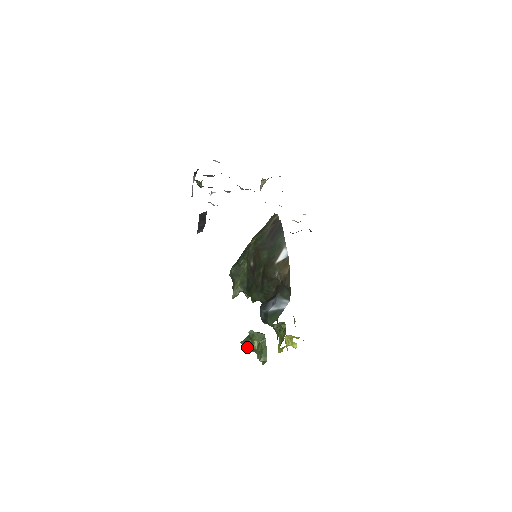
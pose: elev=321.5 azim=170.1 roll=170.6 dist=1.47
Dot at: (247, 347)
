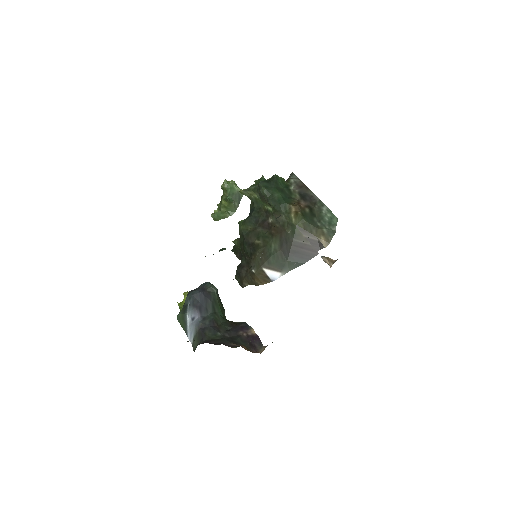
Dot at: (223, 189)
